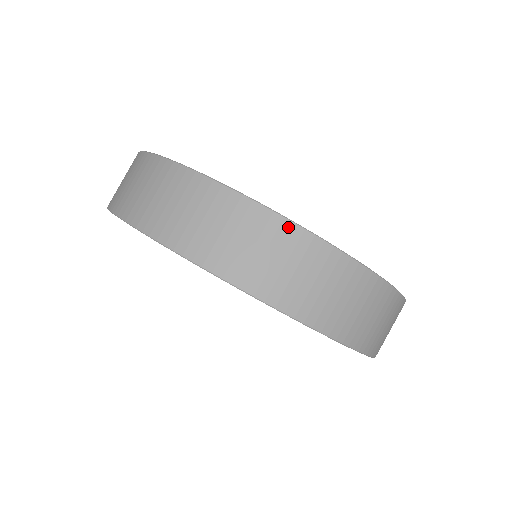
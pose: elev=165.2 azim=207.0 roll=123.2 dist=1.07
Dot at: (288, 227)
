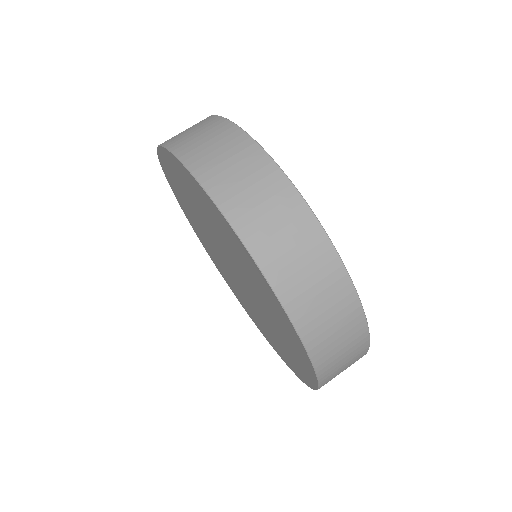
Dot at: (304, 210)
